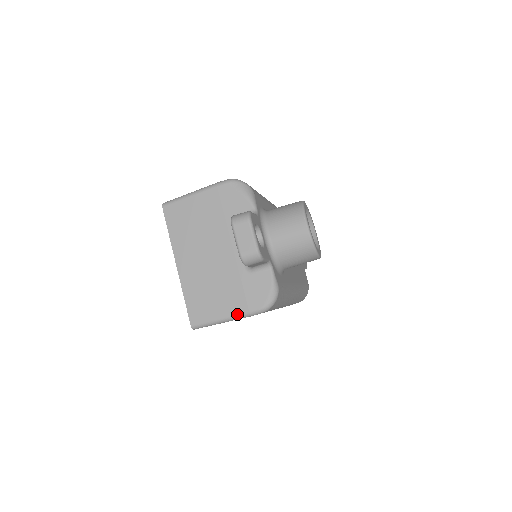
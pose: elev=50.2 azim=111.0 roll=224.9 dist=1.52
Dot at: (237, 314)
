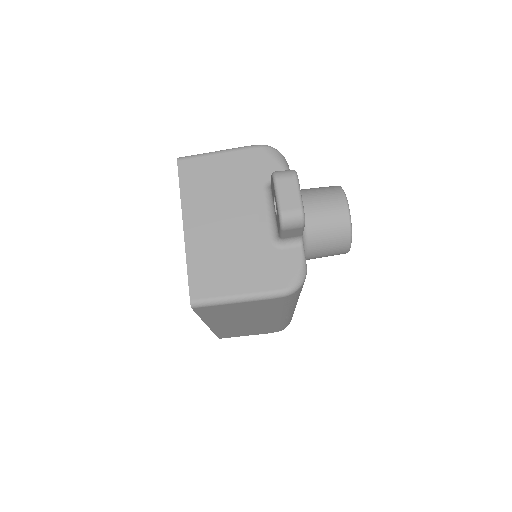
Dot at: (254, 293)
